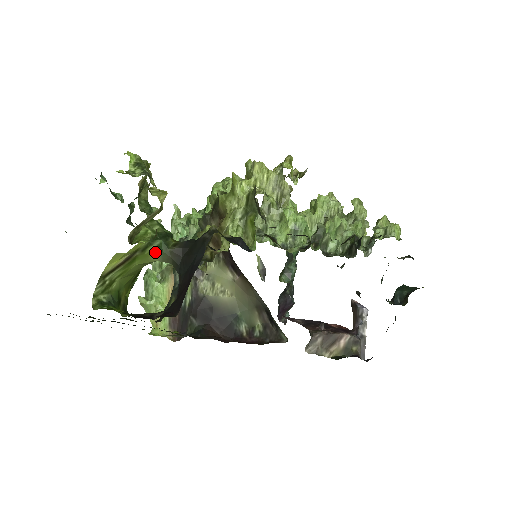
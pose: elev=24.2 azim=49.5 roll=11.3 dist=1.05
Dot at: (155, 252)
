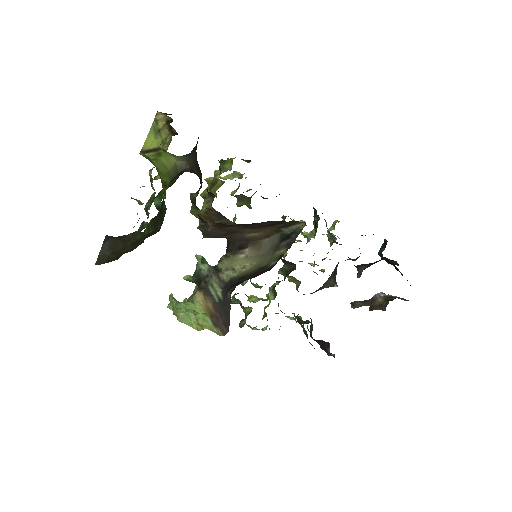
Dot at: (172, 156)
